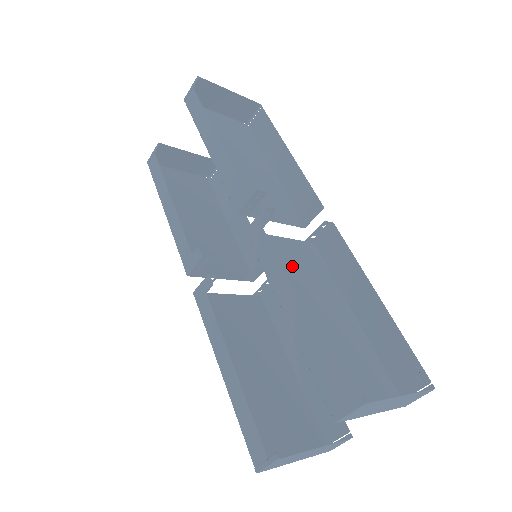
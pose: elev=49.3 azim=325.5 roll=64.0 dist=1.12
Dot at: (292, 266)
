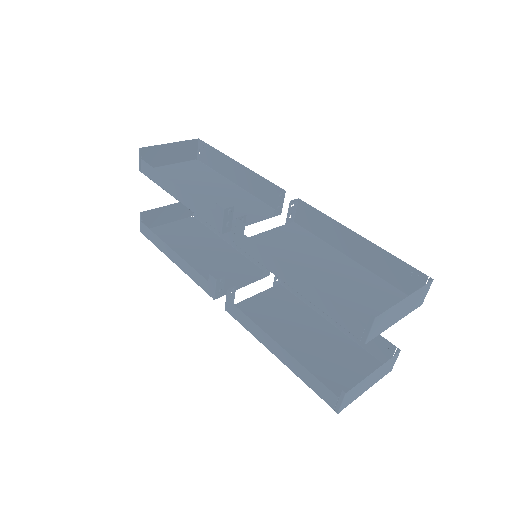
Dot at: (283, 249)
